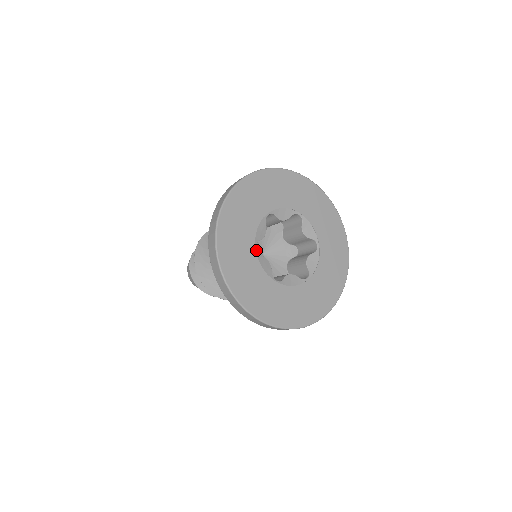
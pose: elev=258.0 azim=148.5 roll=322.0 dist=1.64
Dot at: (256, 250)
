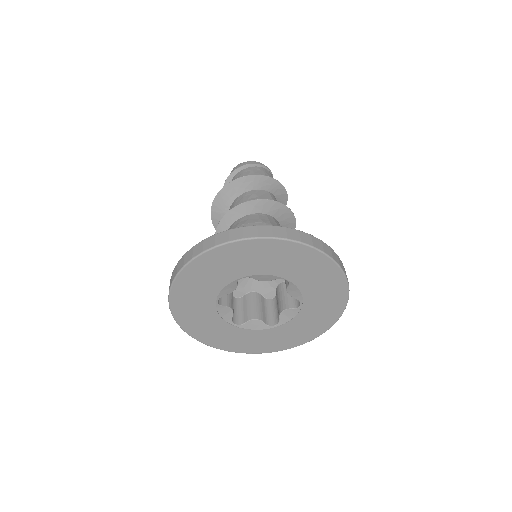
Dot at: (236, 326)
